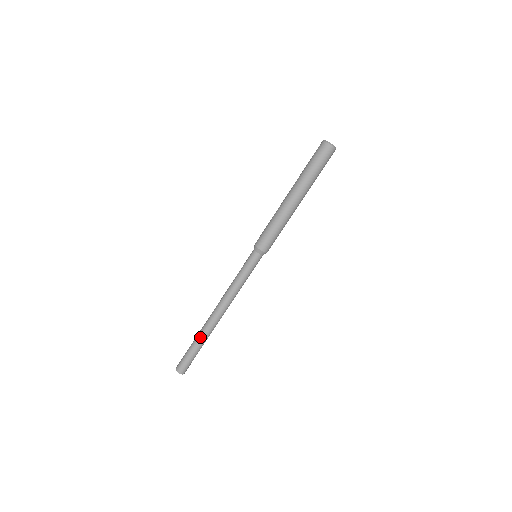
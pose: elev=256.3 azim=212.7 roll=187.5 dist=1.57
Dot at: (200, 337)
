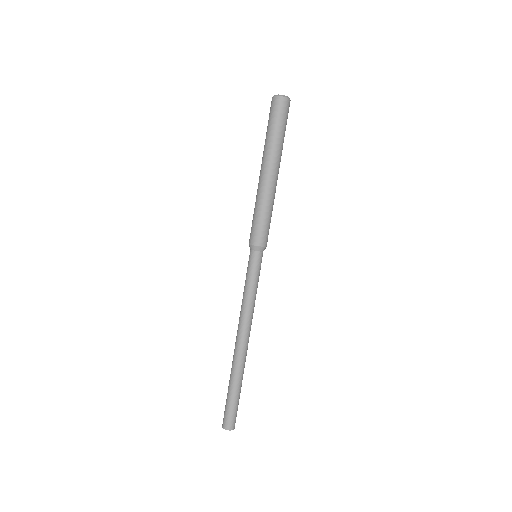
Dot at: (230, 375)
